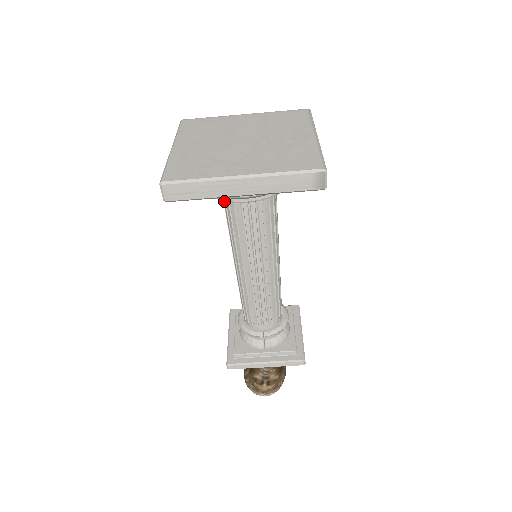
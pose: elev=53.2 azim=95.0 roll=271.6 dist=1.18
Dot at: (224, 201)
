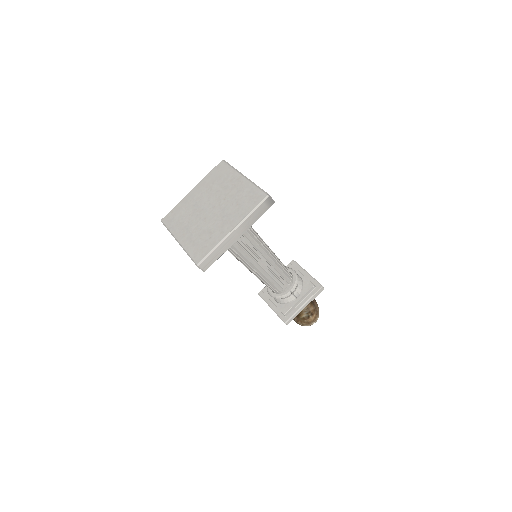
Dot at: occluded
